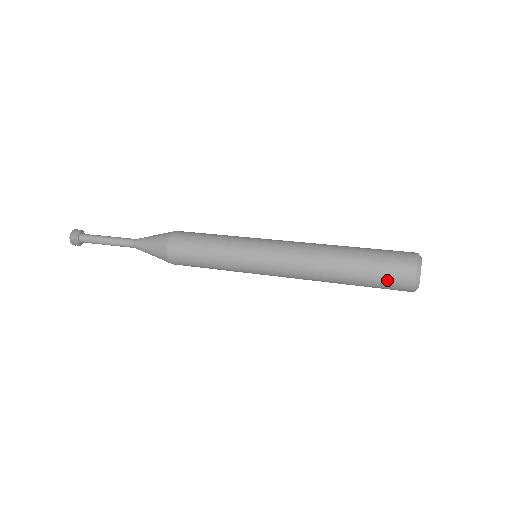
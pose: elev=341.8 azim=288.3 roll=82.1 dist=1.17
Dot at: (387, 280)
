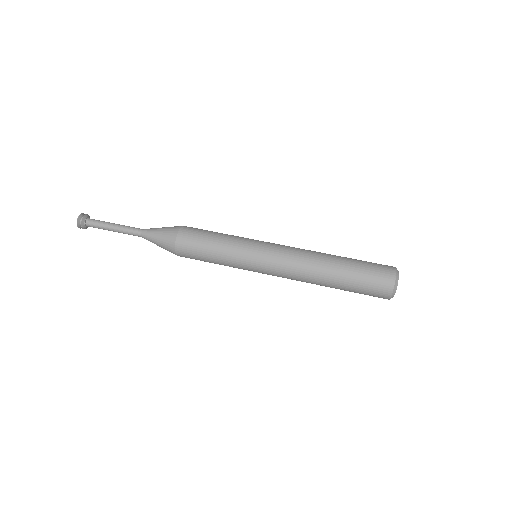
Dot at: (371, 283)
